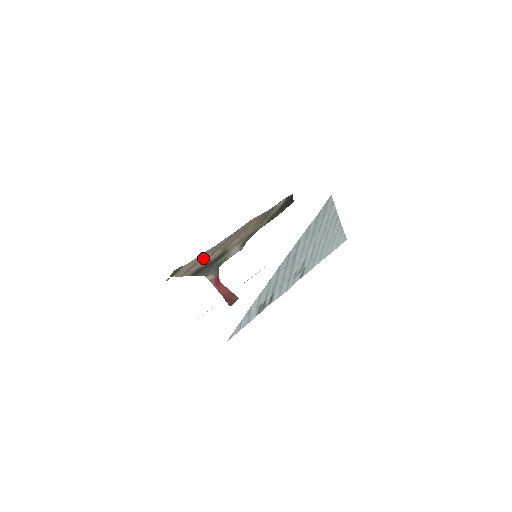
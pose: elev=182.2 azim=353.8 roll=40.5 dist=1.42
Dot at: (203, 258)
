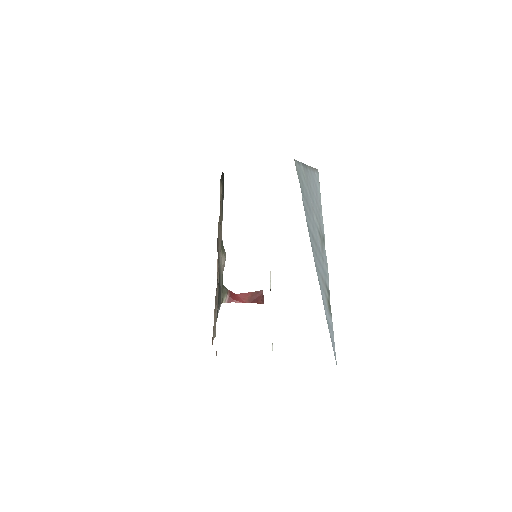
Dot at: occluded
